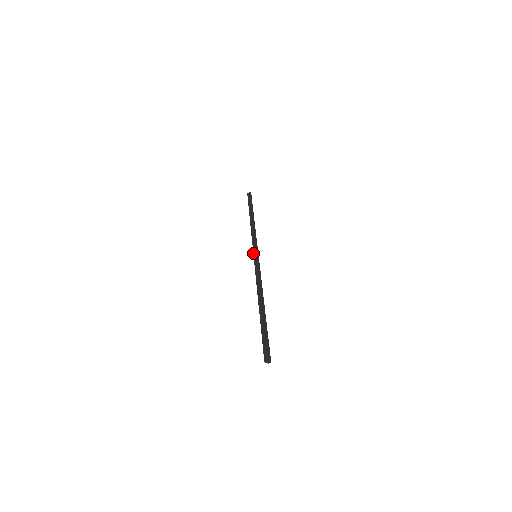
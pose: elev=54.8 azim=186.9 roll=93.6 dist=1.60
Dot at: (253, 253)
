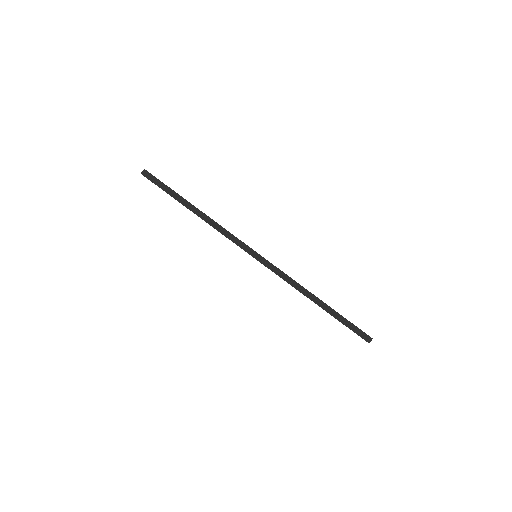
Dot at: (253, 254)
